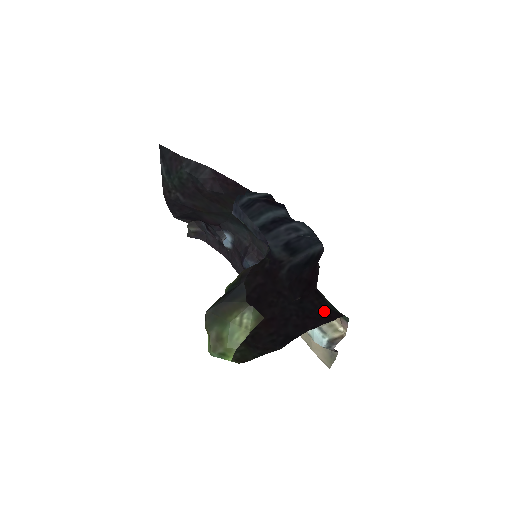
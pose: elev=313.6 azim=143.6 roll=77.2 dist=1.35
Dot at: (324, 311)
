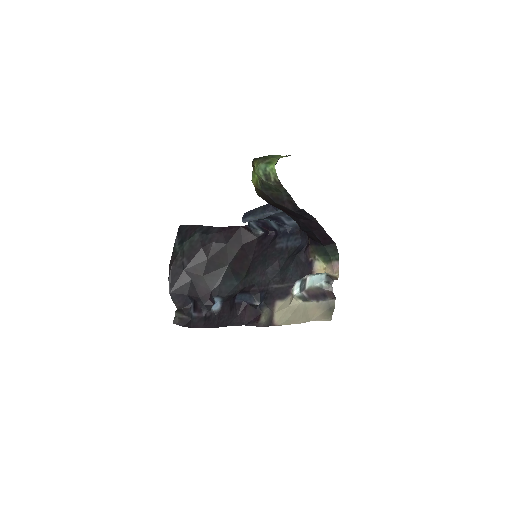
Dot at: (320, 240)
